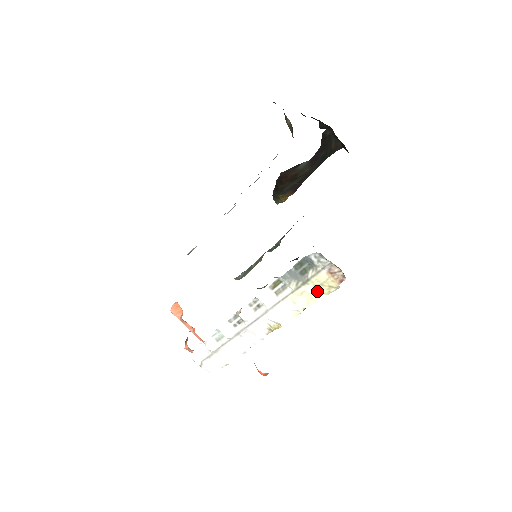
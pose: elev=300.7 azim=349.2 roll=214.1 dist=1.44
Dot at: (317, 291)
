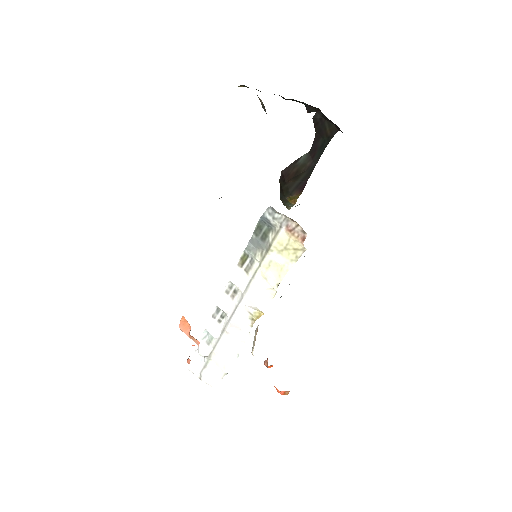
Dot at: (284, 258)
